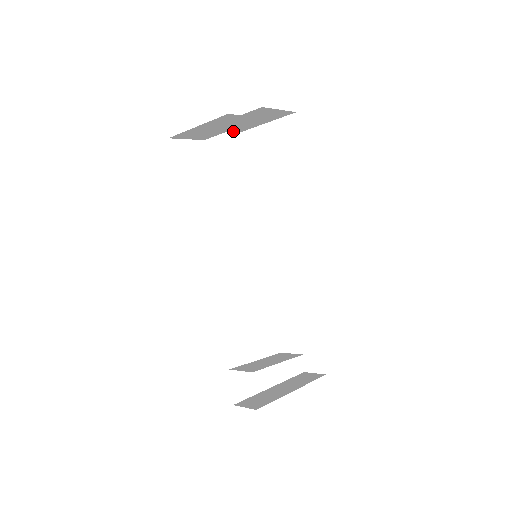
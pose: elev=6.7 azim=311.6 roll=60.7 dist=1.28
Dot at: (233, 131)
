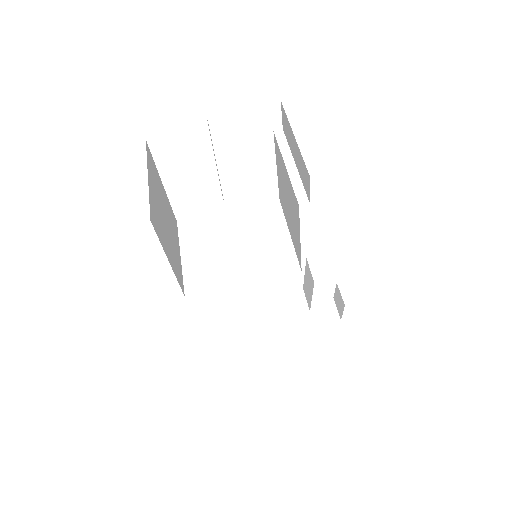
Dot at: occluded
